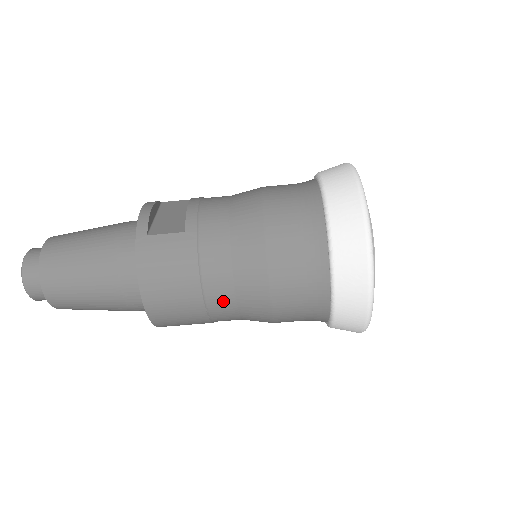
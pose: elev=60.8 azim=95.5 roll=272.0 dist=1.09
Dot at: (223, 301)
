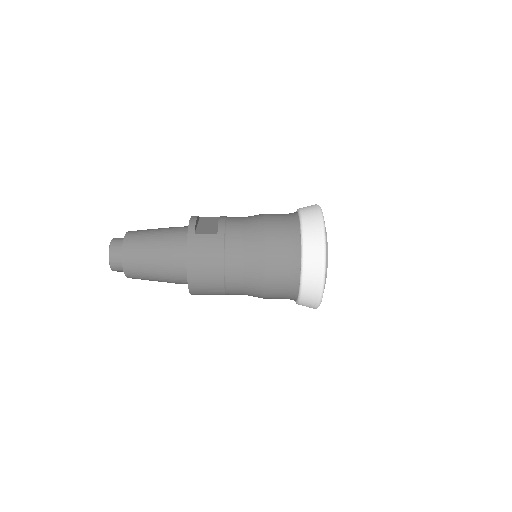
Dot at: (235, 278)
